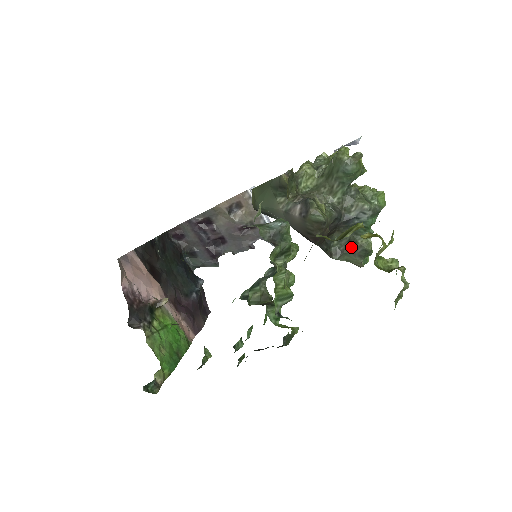
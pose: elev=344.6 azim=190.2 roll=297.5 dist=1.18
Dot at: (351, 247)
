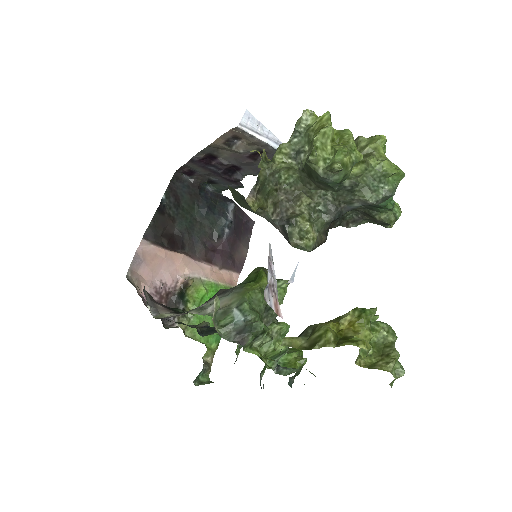
Dot at: (369, 217)
